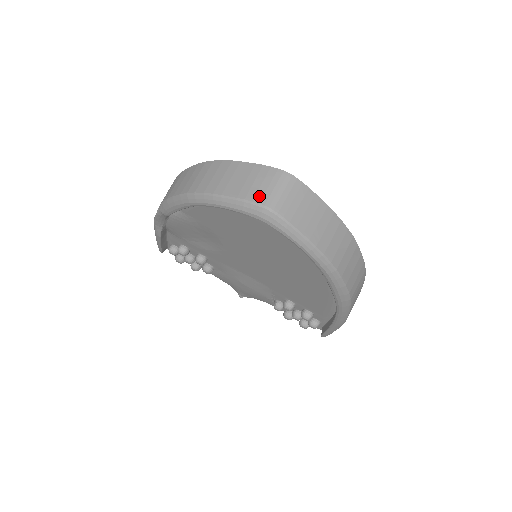
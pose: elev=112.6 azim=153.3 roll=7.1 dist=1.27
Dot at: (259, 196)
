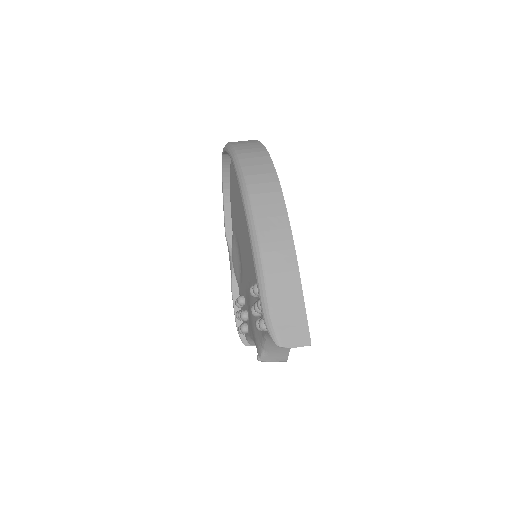
Dot at: occluded
